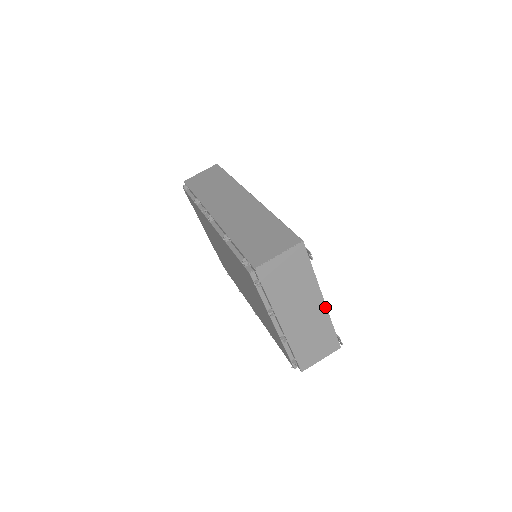
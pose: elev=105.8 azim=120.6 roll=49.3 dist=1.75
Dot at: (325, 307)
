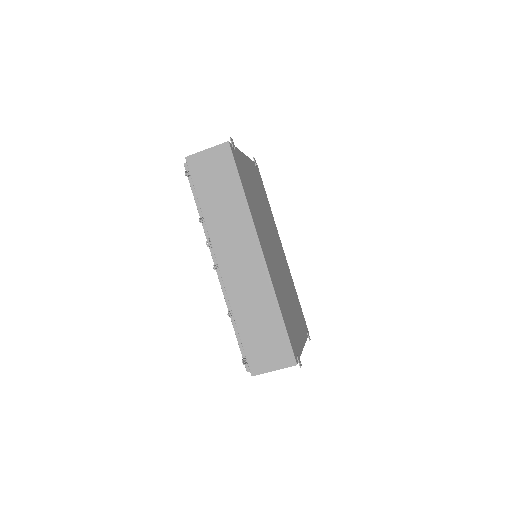
Dot at: (304, 345)
